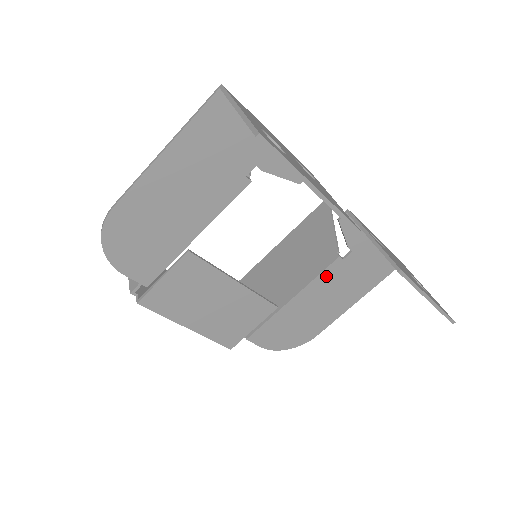
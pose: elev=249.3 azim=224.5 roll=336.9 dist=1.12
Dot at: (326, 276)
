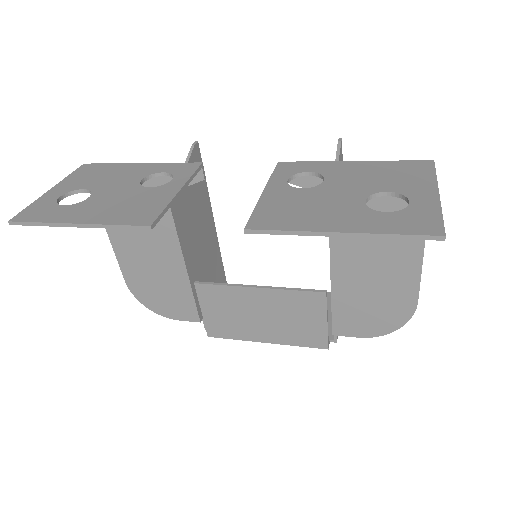
Dot at: (340, 237)
